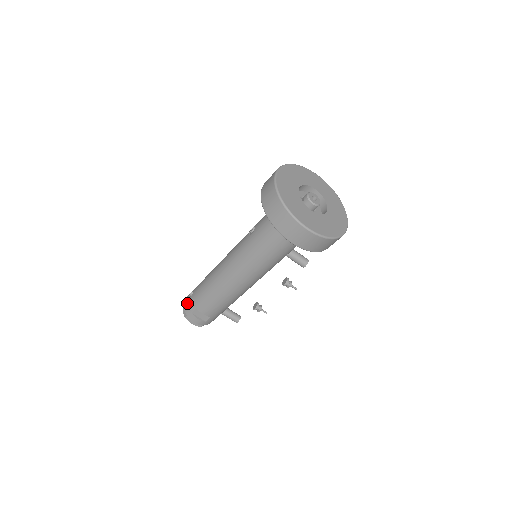
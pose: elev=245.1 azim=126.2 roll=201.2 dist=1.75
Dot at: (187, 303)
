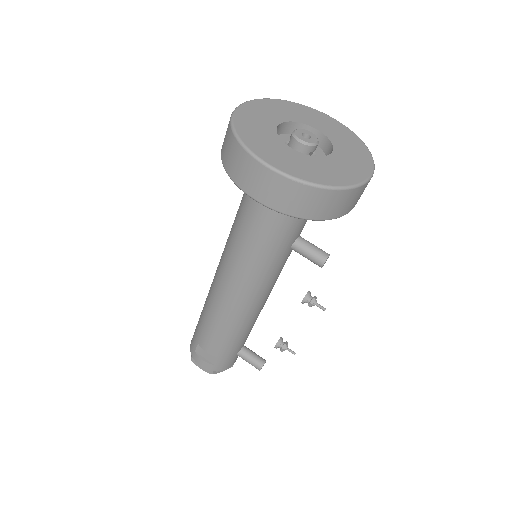
Dot at: (192, 338)
